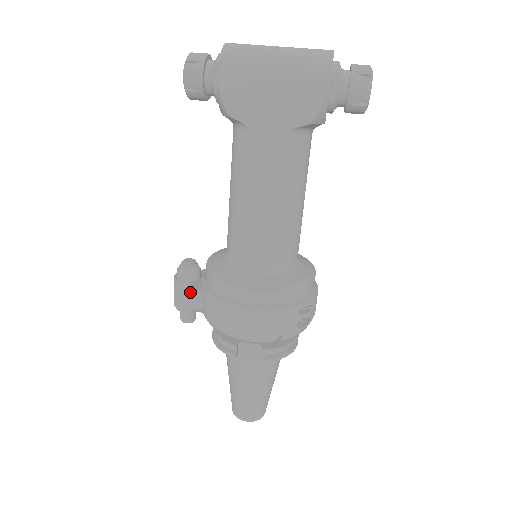
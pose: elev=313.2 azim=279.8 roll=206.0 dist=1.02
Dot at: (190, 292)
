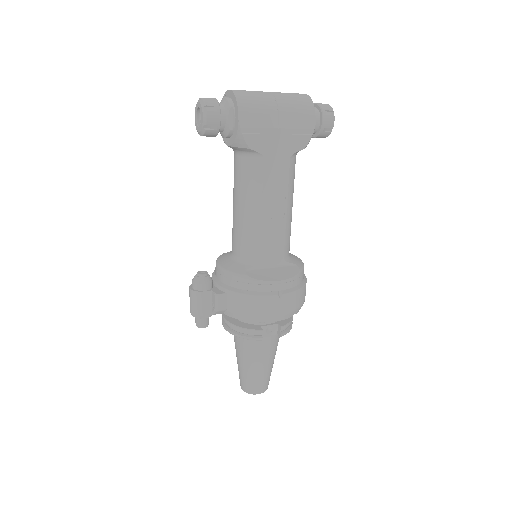
Dot at: (217, 298)
